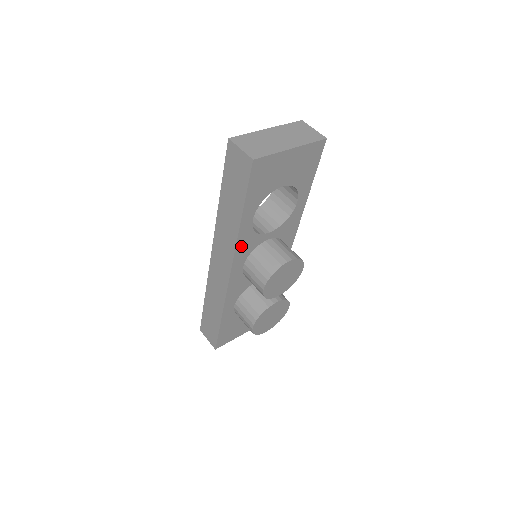
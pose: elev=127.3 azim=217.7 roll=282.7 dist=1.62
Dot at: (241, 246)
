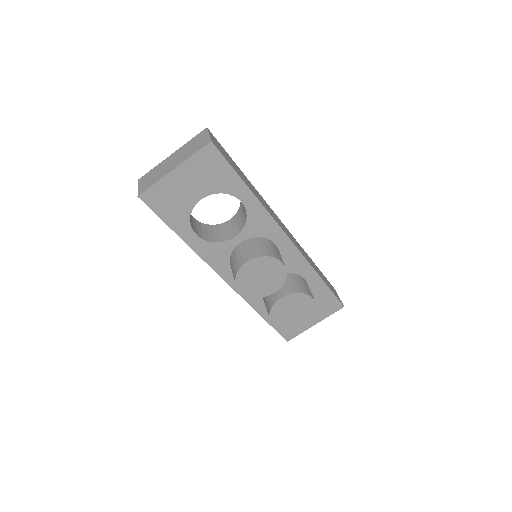
Dot at: (209, 257)
